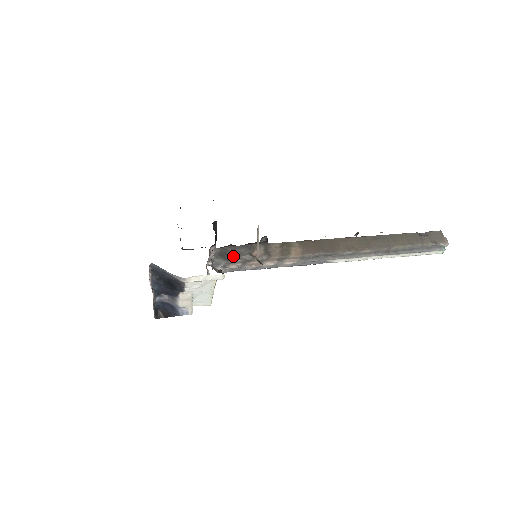
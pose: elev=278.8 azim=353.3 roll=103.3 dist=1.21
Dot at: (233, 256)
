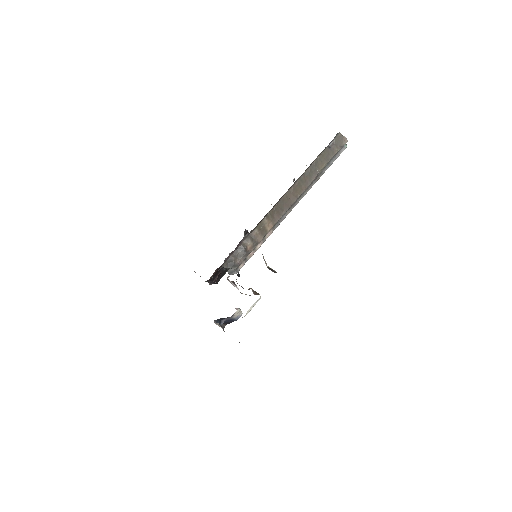
Dot at: (238, 261)
